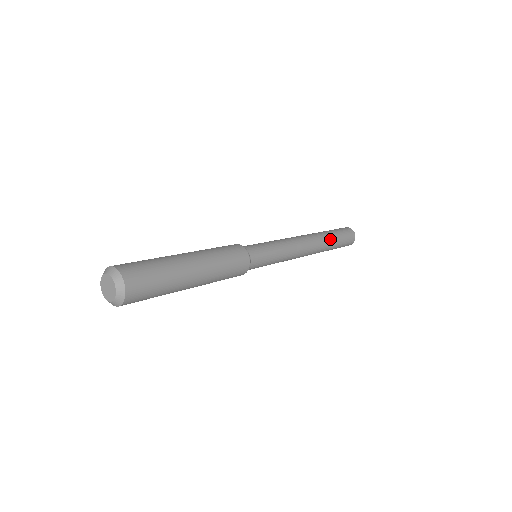
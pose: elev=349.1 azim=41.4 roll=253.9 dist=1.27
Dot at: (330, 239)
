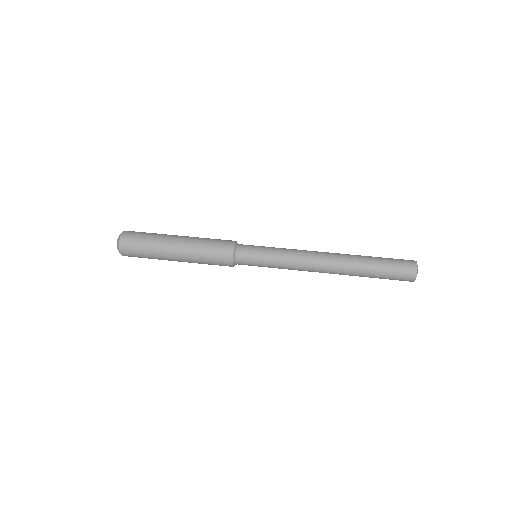
Dot at: (362, 267)
